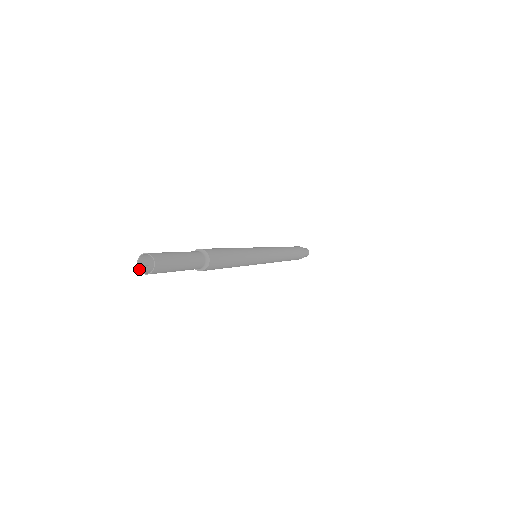
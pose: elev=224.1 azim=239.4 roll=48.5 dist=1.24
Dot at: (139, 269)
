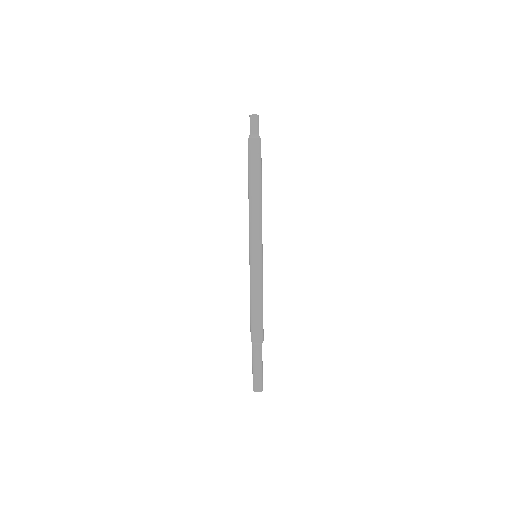
Dot at: occluded
